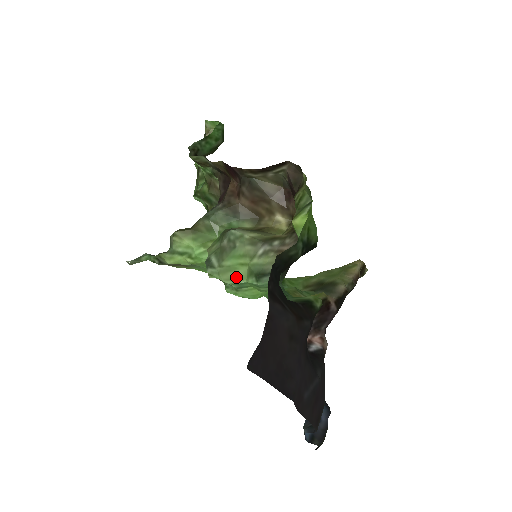
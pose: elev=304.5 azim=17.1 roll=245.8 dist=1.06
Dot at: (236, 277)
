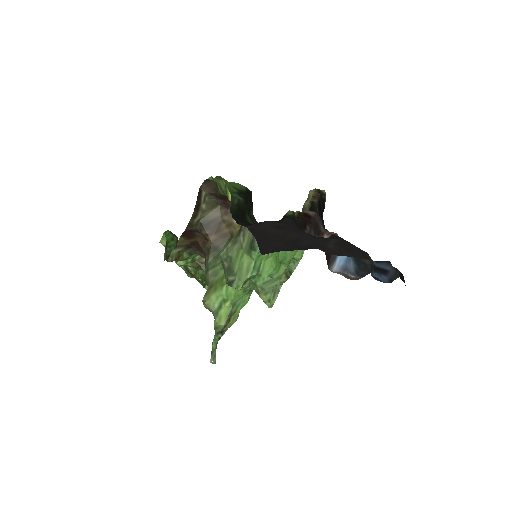
Dot at: (248, 267)
